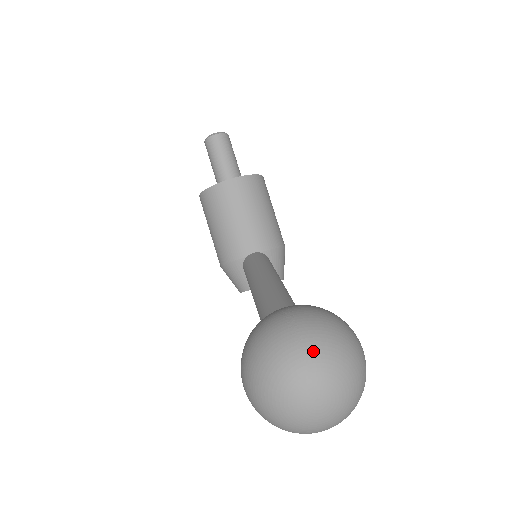
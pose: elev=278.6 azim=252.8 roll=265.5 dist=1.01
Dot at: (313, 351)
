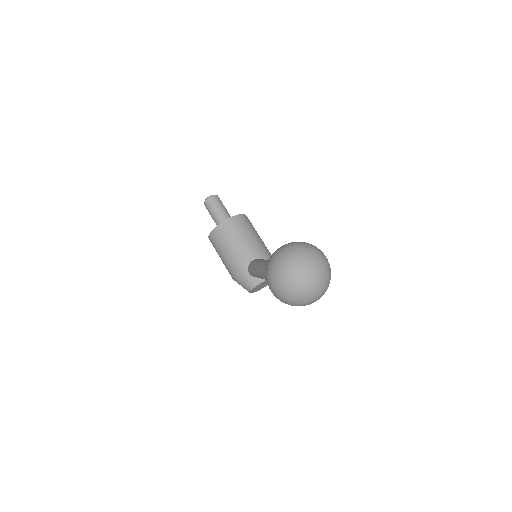
Dot at: (300, 253)
